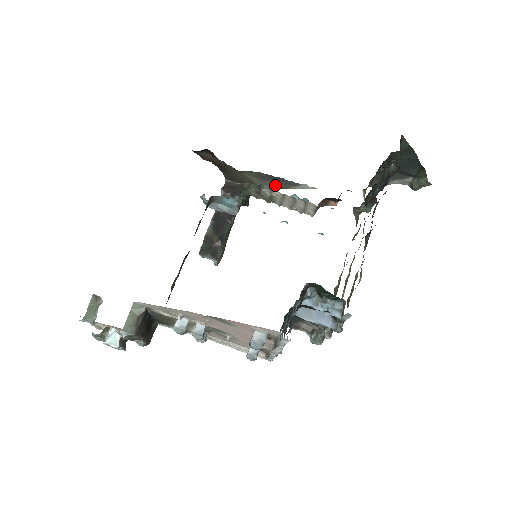
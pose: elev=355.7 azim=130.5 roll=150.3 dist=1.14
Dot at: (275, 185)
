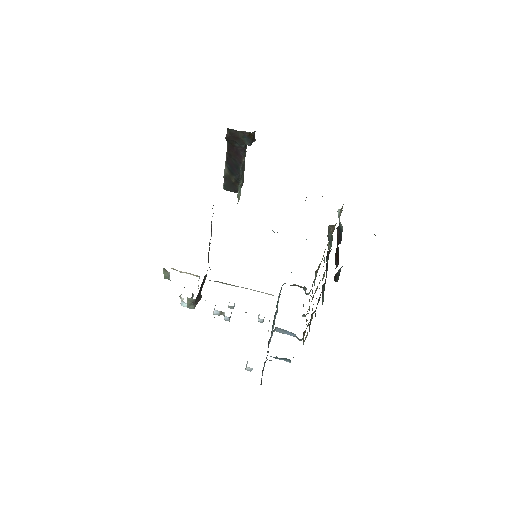
Dot at: occluded
